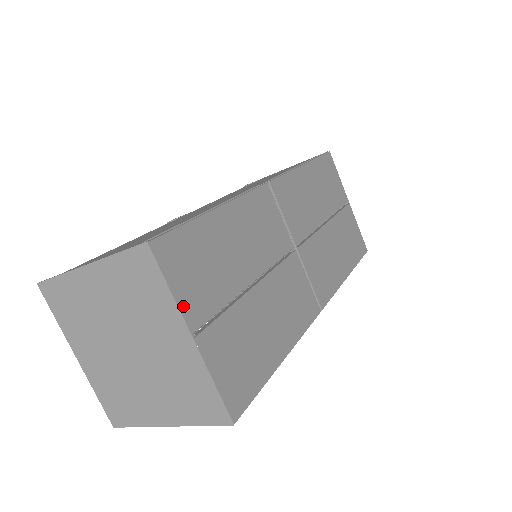
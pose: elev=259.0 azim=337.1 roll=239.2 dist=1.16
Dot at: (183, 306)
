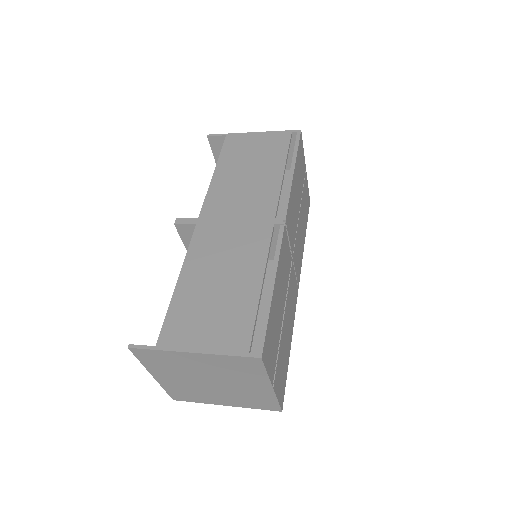
Dot at: (270, 375)
